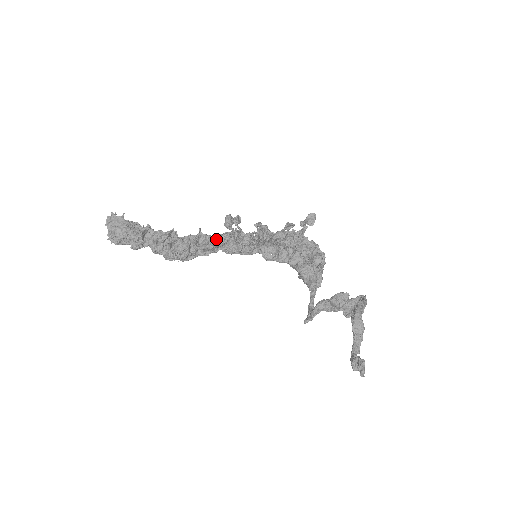
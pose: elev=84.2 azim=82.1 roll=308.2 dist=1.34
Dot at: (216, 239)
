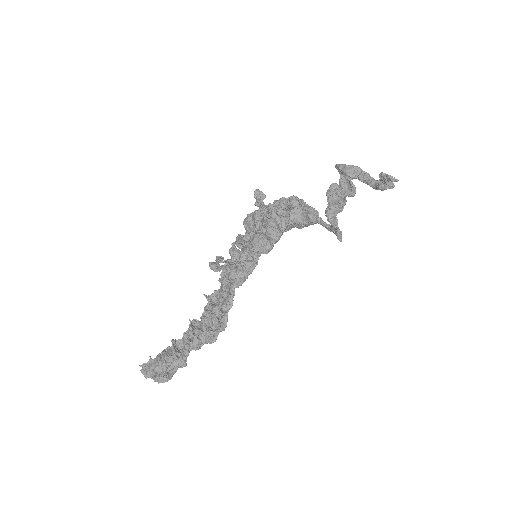
Dot at: occluded
